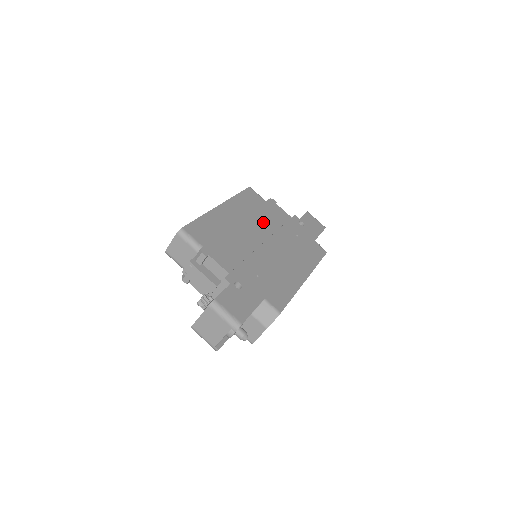
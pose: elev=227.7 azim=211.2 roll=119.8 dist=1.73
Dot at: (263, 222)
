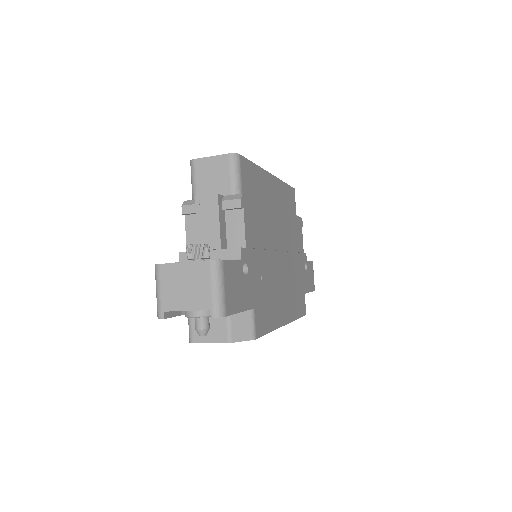
Dot at: (288, 231)
